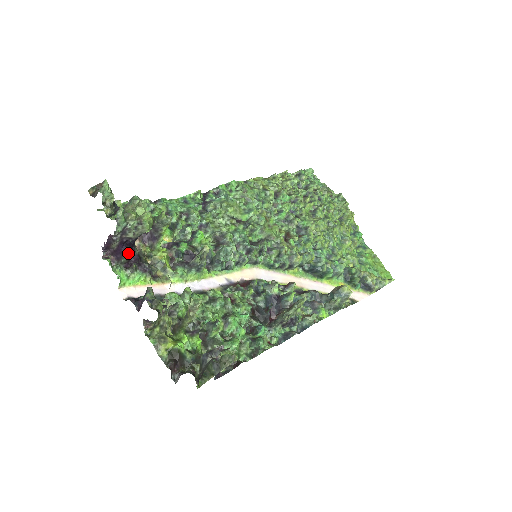
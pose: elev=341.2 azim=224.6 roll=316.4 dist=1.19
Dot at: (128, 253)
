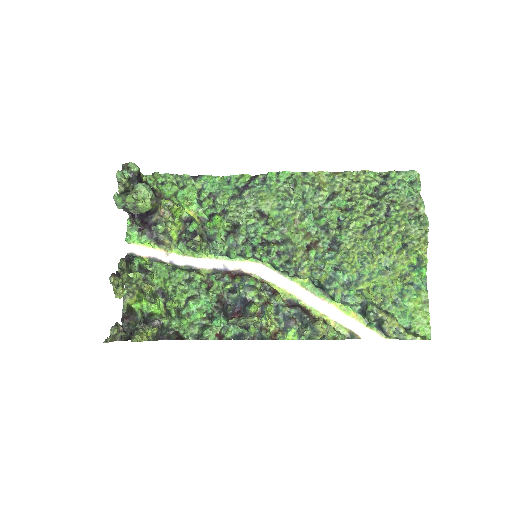
Dot at: (139, 221)
